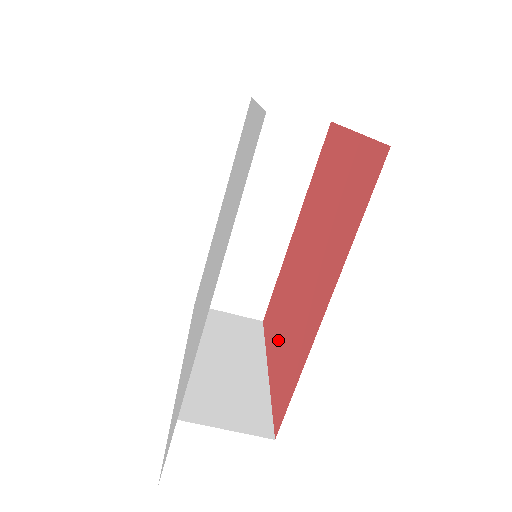
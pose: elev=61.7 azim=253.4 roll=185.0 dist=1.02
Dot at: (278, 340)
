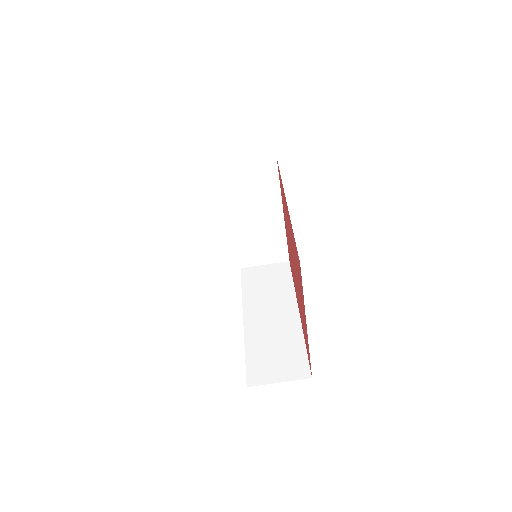
Dot at: (302, 304)
